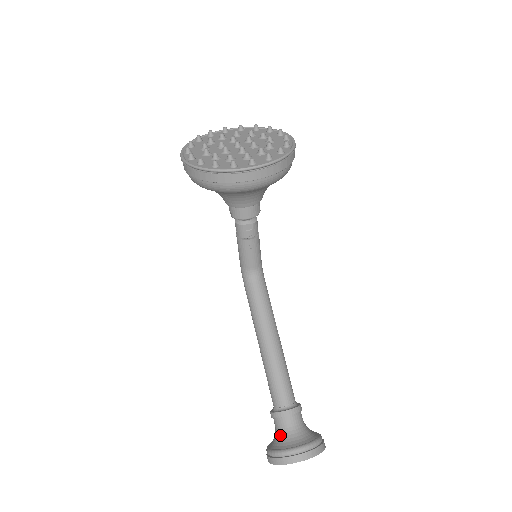
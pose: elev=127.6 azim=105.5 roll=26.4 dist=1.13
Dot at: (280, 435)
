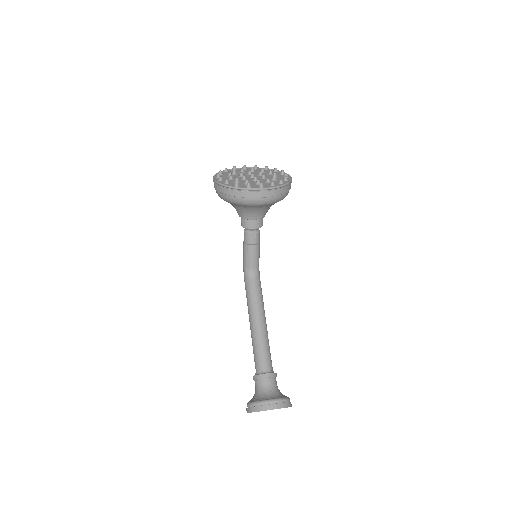
Dot at: (258, 392)
